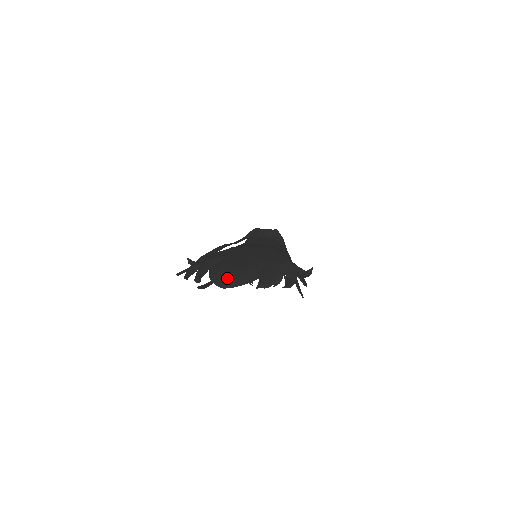
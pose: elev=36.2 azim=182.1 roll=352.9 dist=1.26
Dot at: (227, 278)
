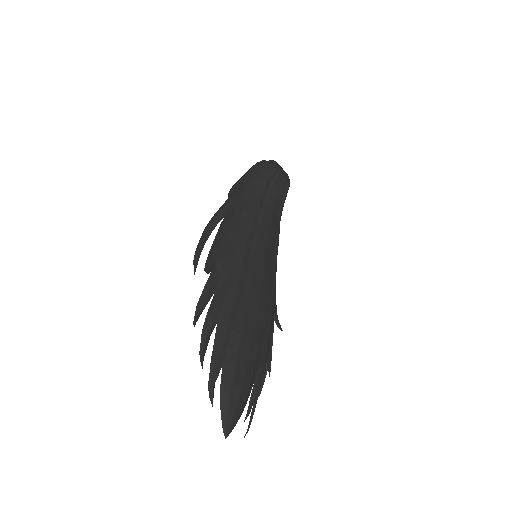
Dot at: (232, 422)
